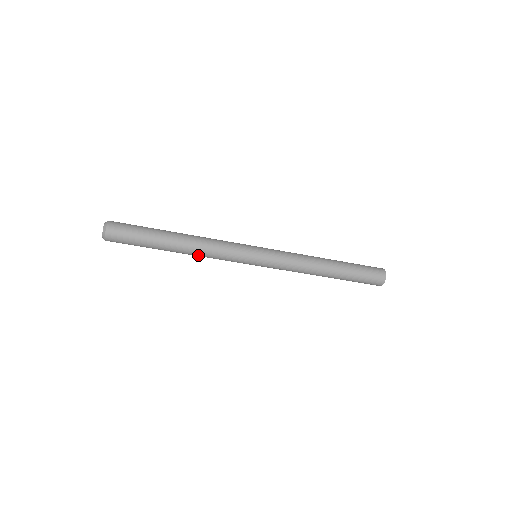
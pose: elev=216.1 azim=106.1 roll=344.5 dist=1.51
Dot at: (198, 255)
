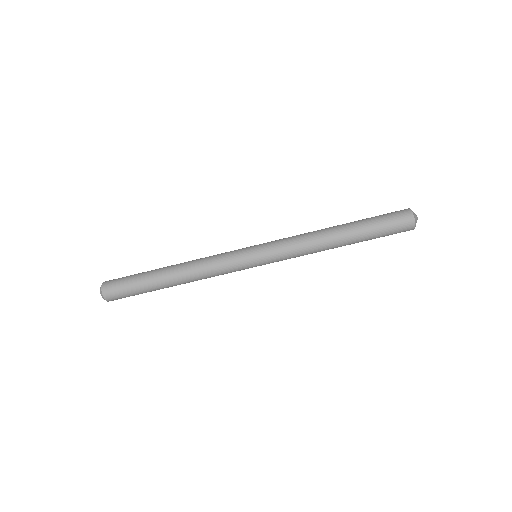
Dot at: (195, 277)
